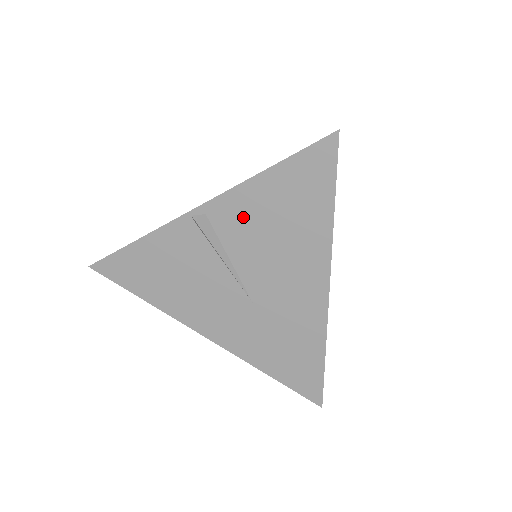
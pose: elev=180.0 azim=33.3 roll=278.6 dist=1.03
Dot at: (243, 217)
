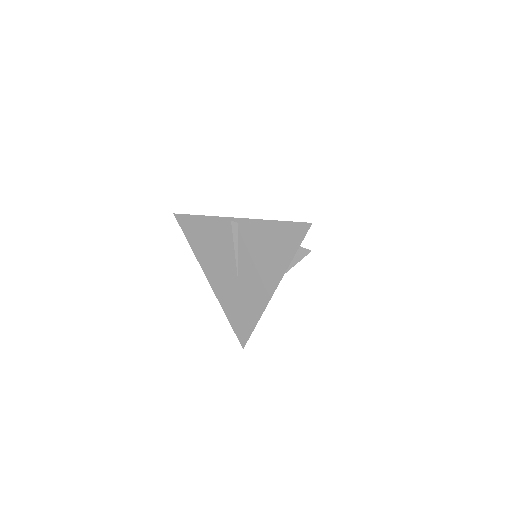
Dot at: (254, 235)
